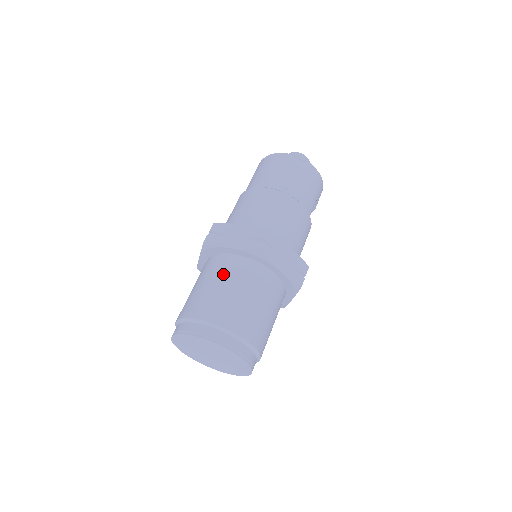
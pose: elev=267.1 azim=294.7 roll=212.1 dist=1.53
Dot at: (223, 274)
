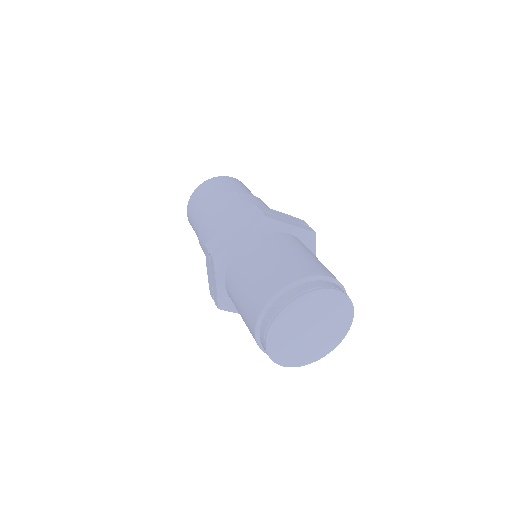
Dot at: (255, 258)
